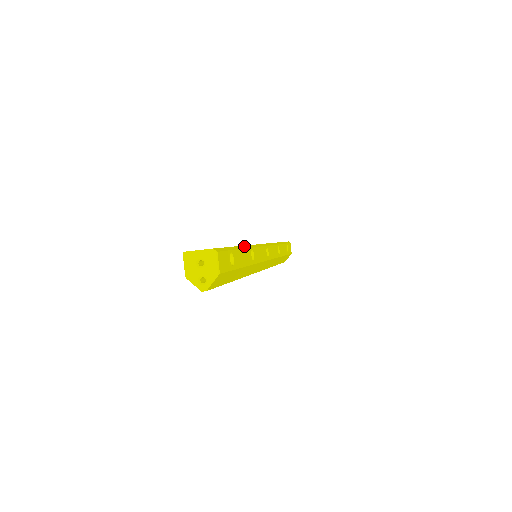
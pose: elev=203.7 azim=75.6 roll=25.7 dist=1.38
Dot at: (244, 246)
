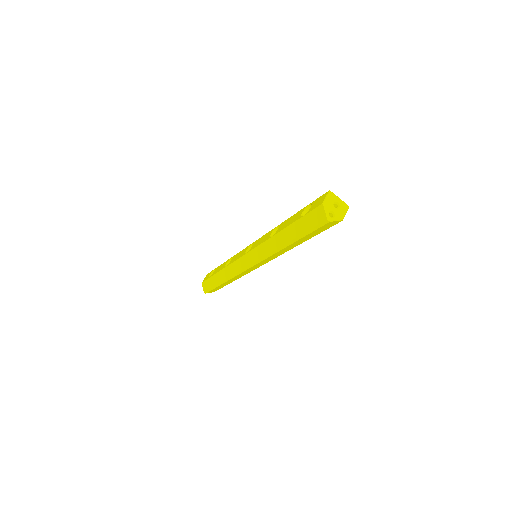
Dot at: occluded
